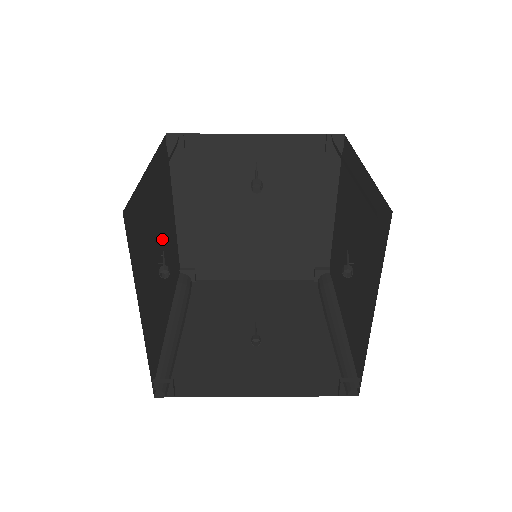
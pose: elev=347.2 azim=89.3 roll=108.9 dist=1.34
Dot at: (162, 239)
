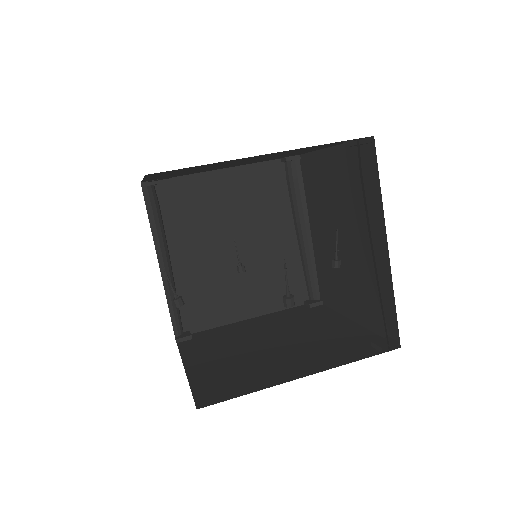
Dot at: occluded
